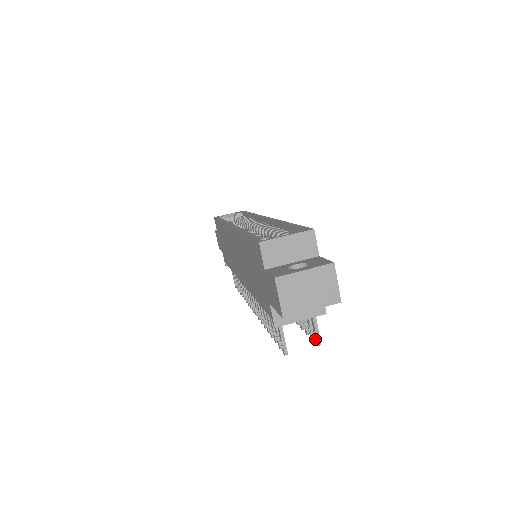
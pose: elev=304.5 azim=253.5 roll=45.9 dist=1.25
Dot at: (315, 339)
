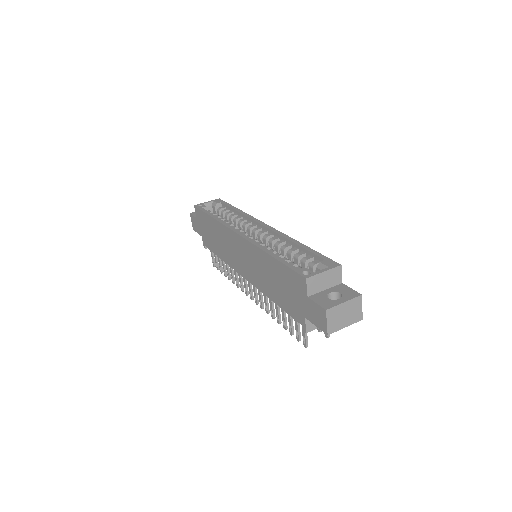
Dot at: occluded
